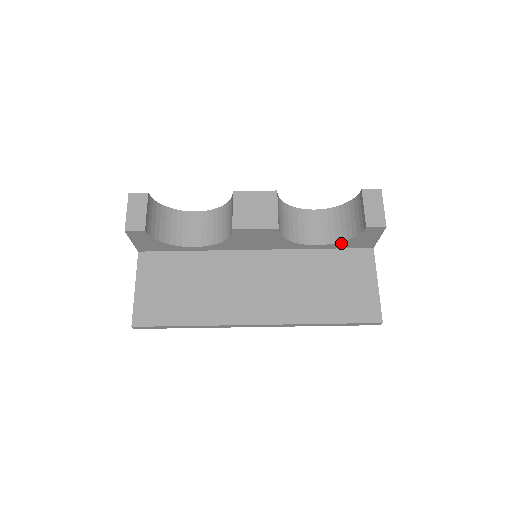
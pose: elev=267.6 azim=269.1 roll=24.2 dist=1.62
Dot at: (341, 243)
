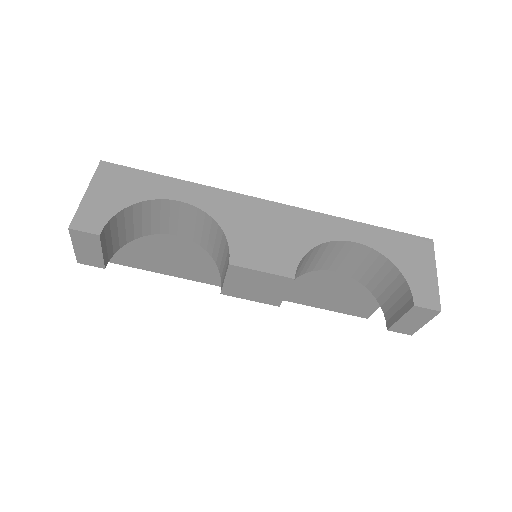
Dot at: (365, 282)
